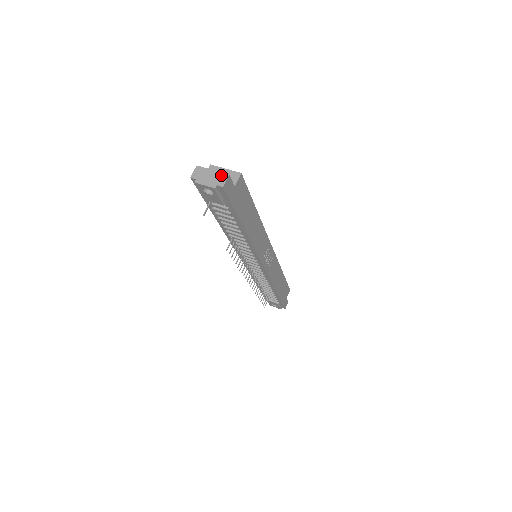
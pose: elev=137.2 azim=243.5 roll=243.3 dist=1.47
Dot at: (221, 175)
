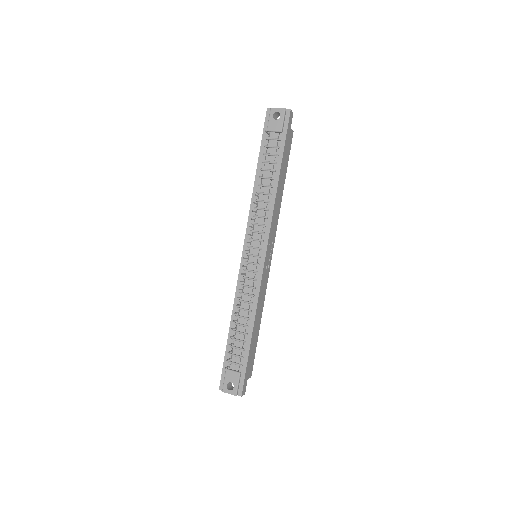
Dot at: occluded
